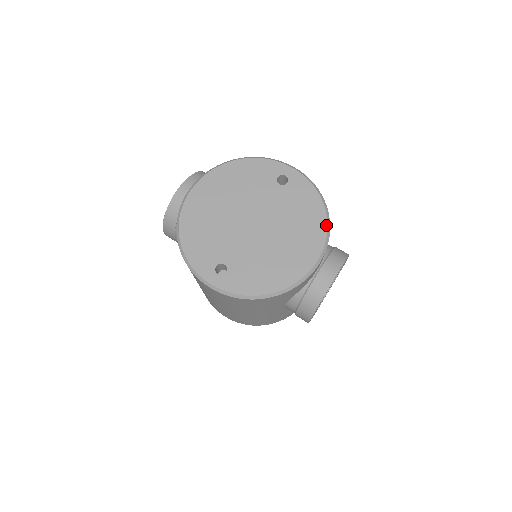
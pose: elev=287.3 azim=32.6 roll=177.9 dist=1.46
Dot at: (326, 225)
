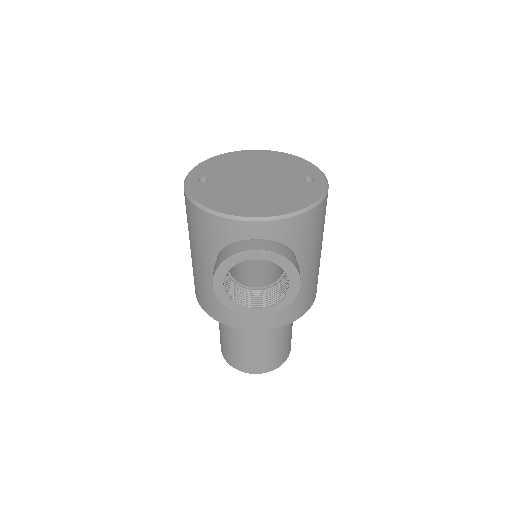
Dot at: (295, 210)
